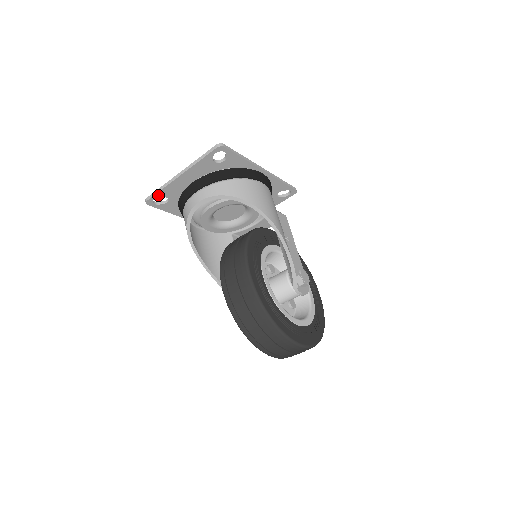
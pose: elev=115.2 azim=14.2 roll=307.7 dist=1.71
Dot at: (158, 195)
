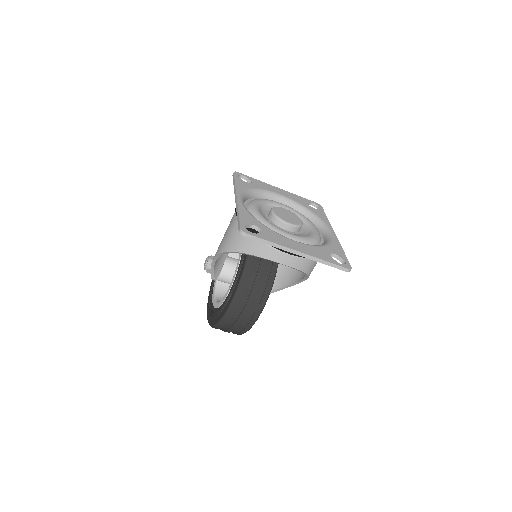
Dot at: (259, 239)
